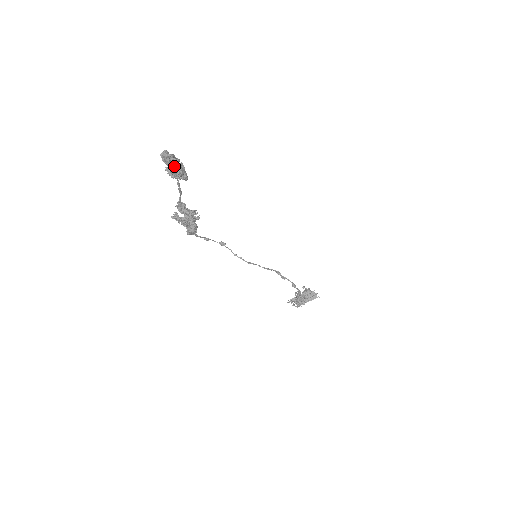
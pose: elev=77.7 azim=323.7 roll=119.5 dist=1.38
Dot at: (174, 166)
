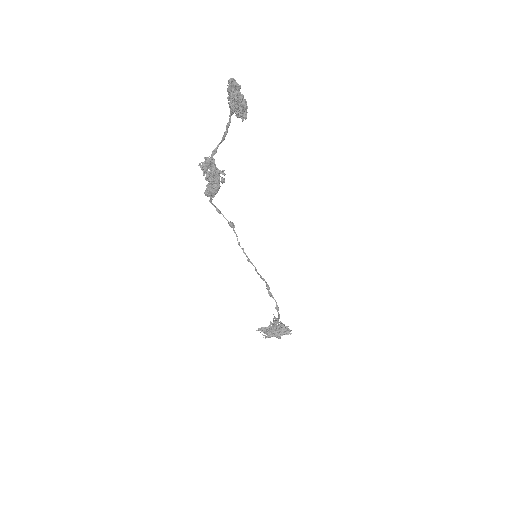
Dot at: (238, 98)
